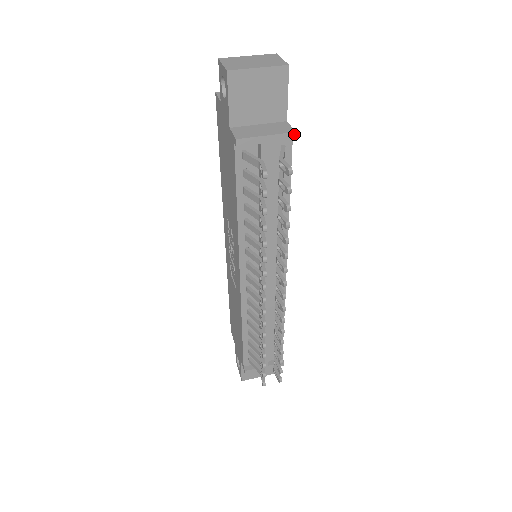
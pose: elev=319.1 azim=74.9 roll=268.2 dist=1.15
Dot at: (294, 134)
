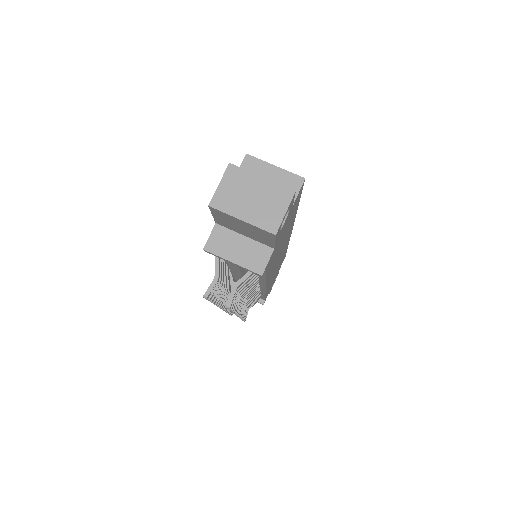
Dot at: (261, 275)
